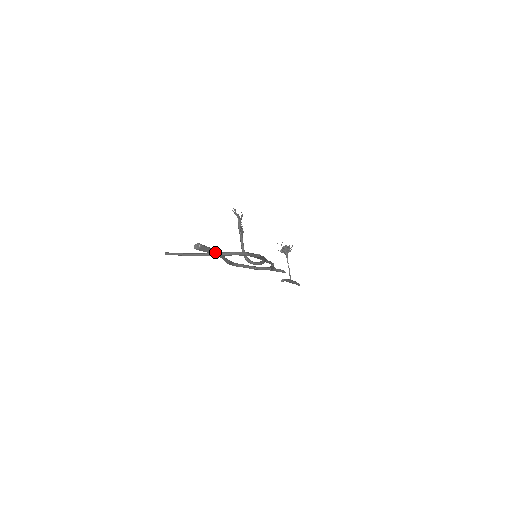
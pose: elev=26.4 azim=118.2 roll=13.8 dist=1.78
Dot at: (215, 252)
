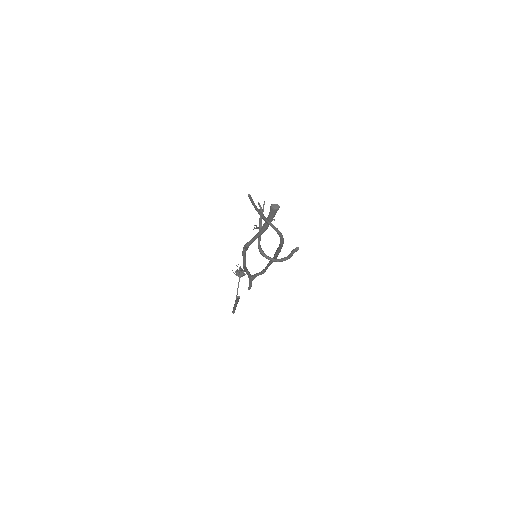
Dot at: occluded
